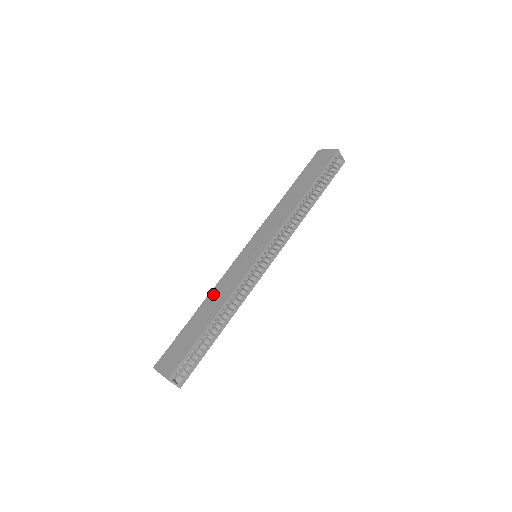
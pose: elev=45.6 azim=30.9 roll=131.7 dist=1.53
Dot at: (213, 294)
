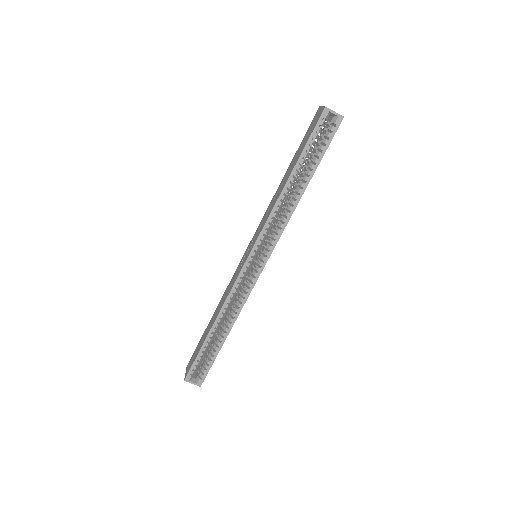
Dot at: (221, 299)
